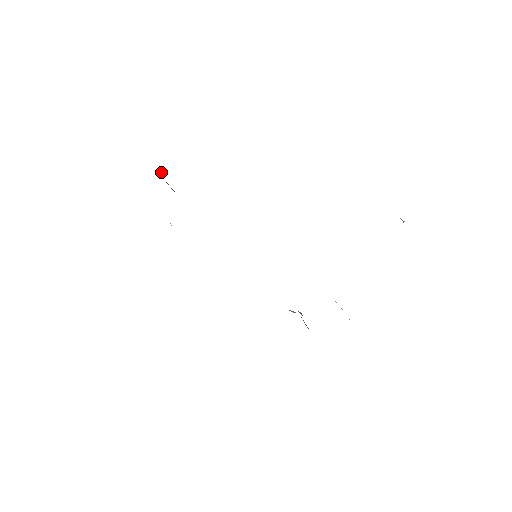
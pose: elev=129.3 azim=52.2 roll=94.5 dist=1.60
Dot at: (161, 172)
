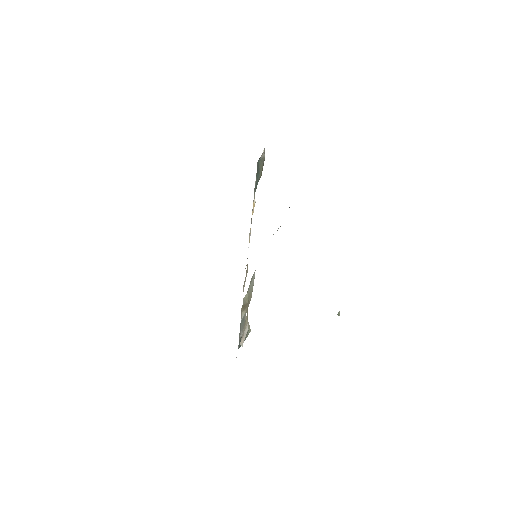
Dot at: (263, 152)
